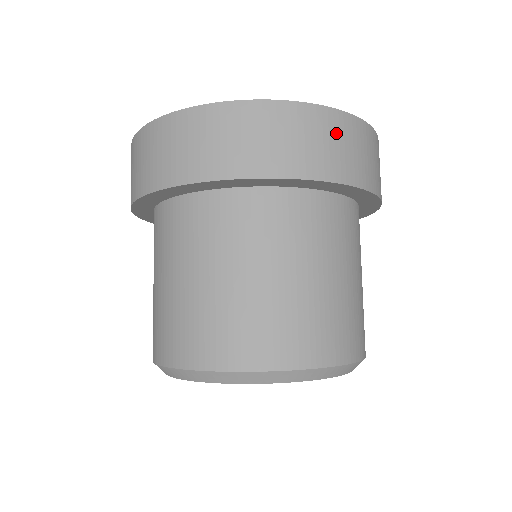
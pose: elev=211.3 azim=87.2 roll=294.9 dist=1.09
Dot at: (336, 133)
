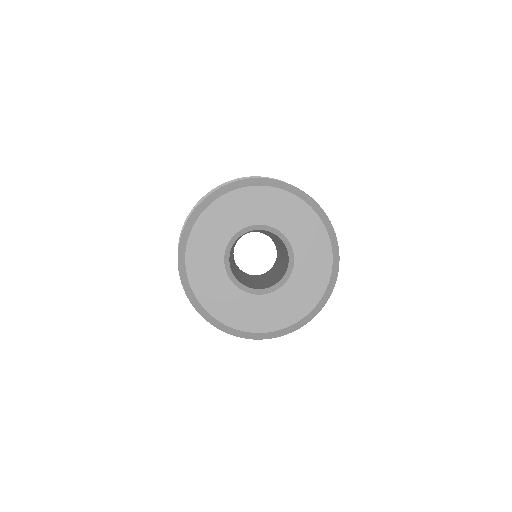
Dot at: occluded
